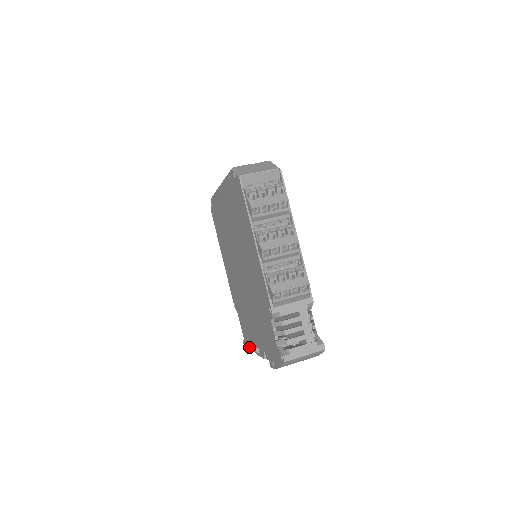
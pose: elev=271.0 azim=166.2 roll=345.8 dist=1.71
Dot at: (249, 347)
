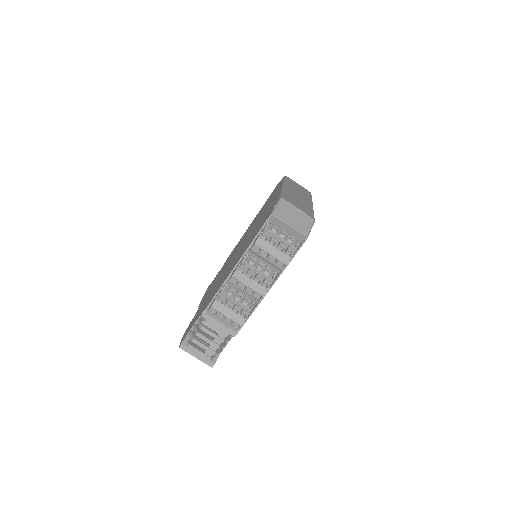
Dot at: occluded
